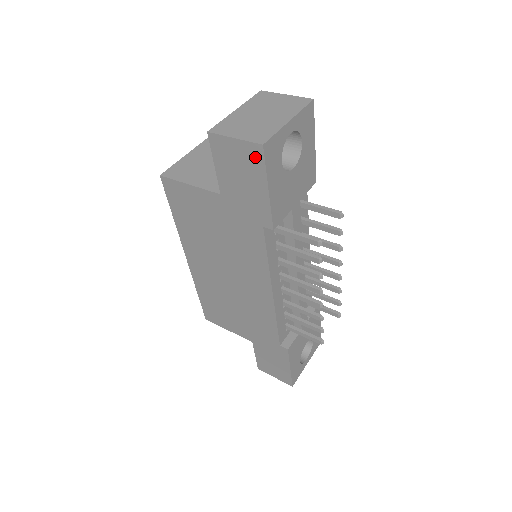
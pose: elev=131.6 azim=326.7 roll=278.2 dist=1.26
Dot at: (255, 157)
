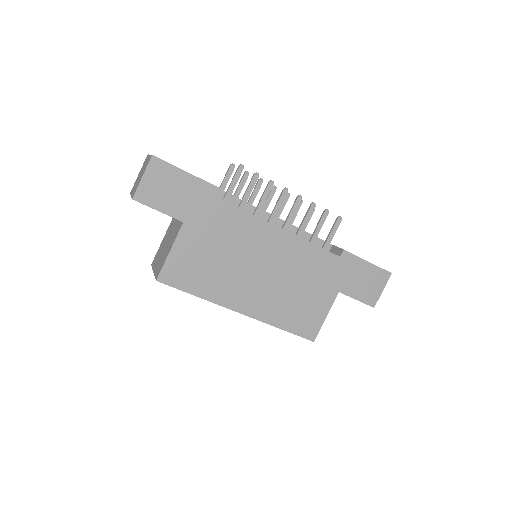
Dot at: (160, 168)
